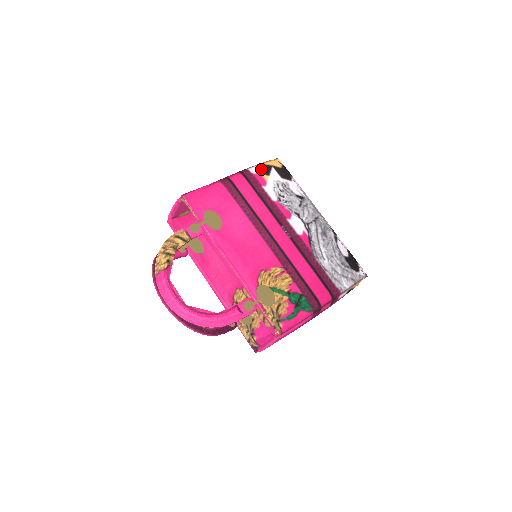
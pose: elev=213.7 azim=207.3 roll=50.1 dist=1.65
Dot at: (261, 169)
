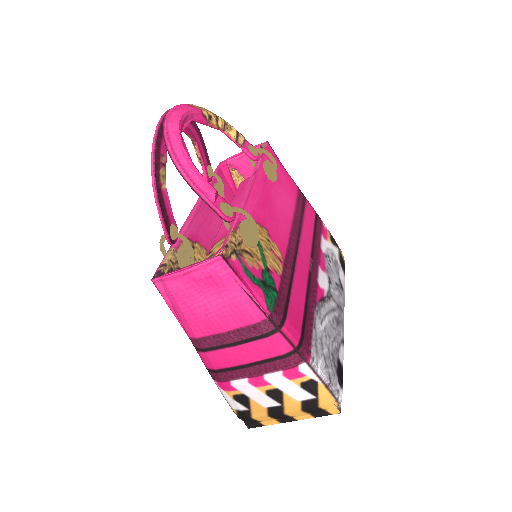
Dot at: occluded
